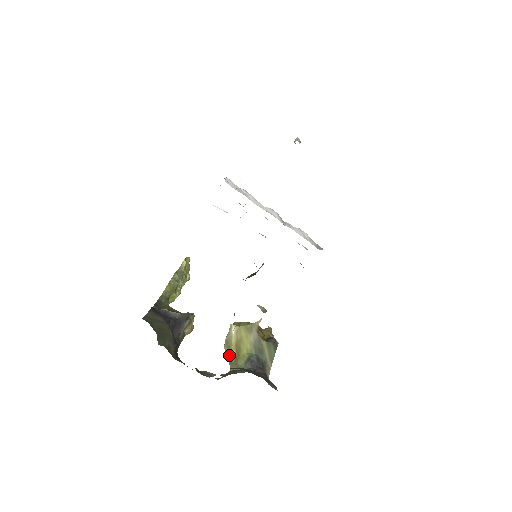
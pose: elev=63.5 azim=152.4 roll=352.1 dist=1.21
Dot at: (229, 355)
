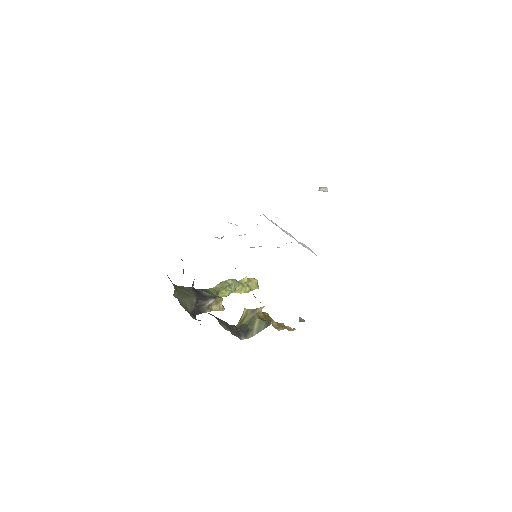
Dot at: occluded
